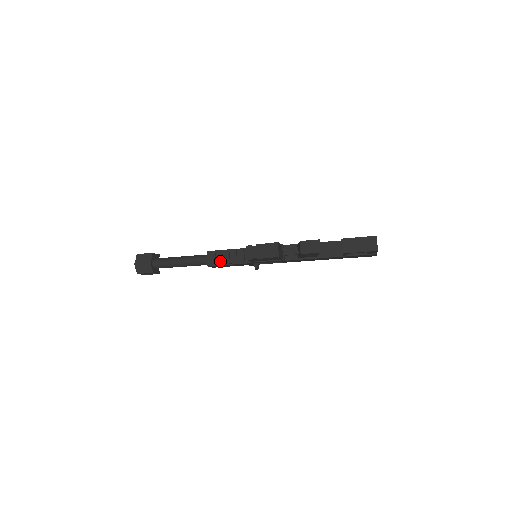
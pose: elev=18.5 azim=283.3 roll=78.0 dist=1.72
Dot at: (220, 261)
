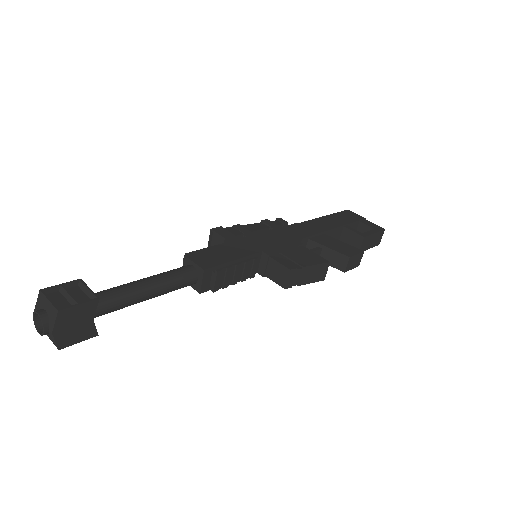
Dot at: (226, 284)
